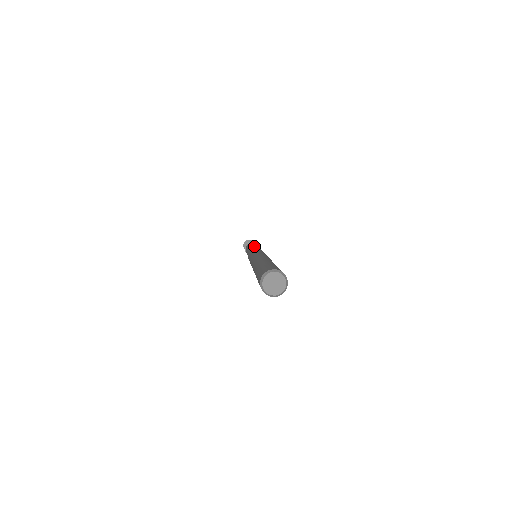
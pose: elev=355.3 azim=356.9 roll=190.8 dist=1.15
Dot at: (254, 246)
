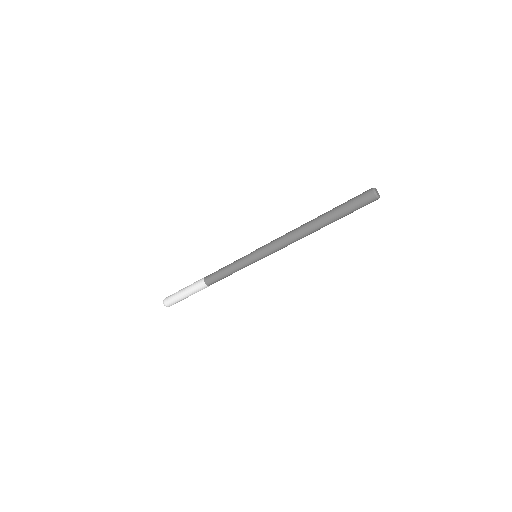
Dot at: occluded
